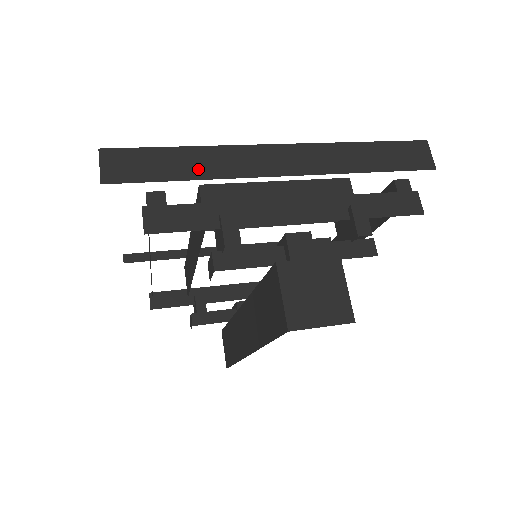
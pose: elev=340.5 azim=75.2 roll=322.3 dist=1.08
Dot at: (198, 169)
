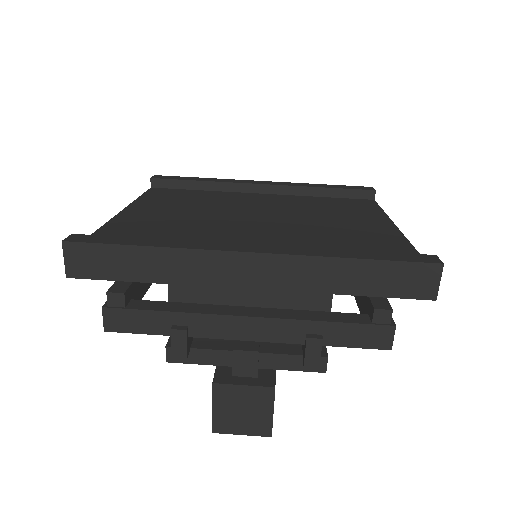
Dot at: (159, 272)
